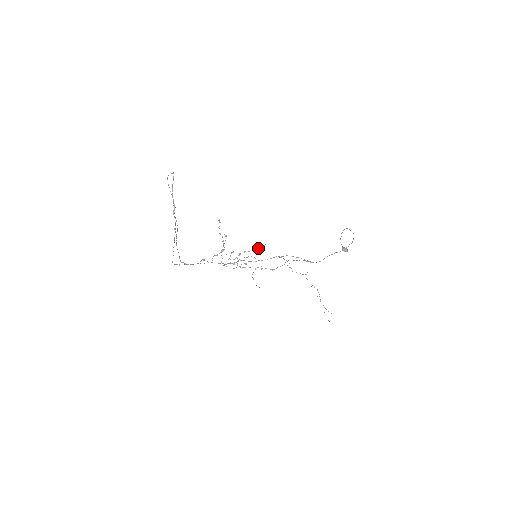
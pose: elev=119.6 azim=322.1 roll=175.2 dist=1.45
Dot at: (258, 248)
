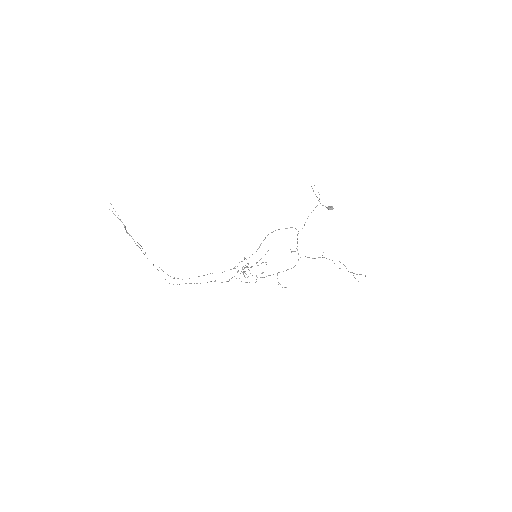
Dot at: occluded
